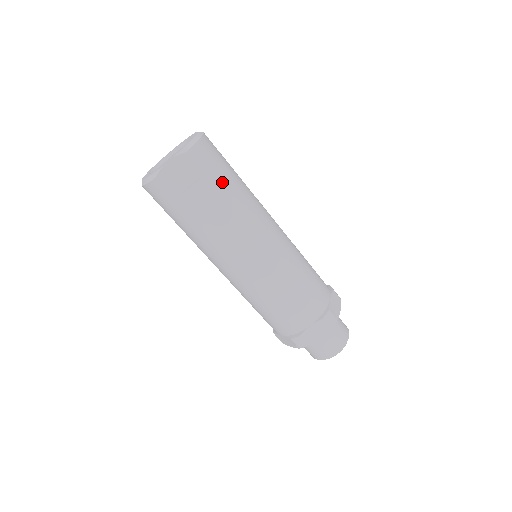
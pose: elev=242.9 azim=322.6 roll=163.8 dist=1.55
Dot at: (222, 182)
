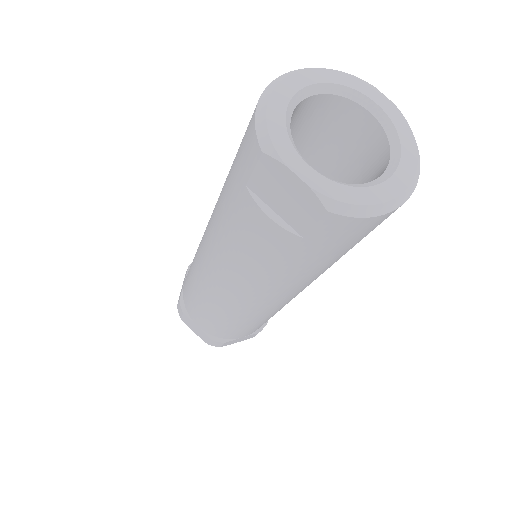
Dot at: (308, 257)
